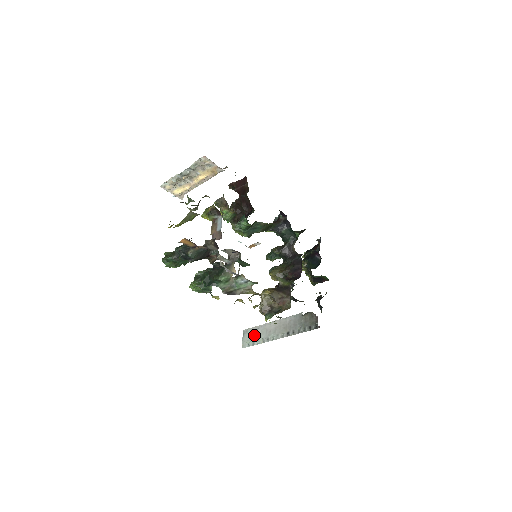
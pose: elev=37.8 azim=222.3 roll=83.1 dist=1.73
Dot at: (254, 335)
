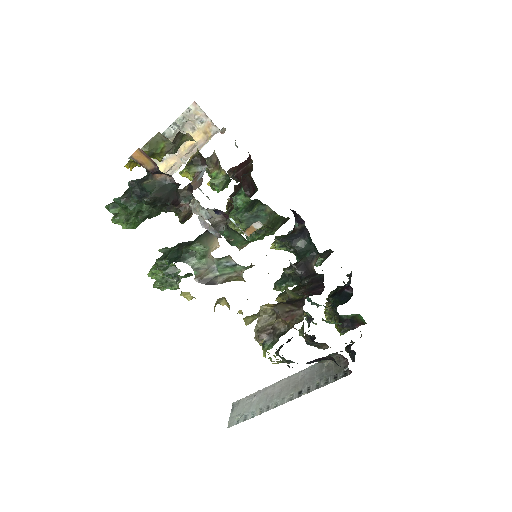
Dot at: (248, 406)
